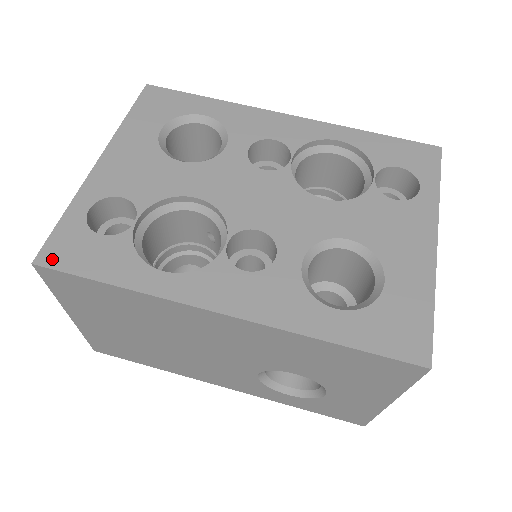
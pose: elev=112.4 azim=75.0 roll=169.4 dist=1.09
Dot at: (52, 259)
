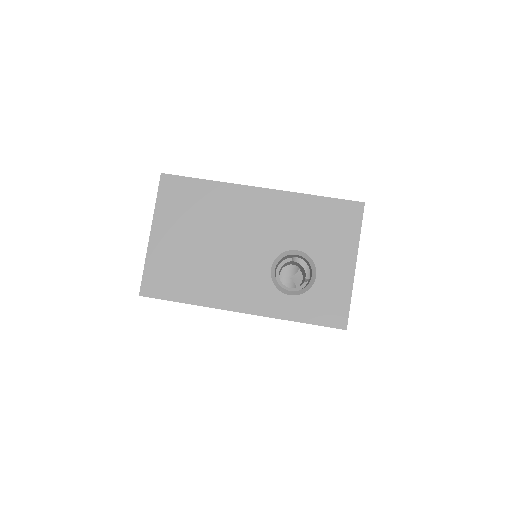
Dot at: occluded
